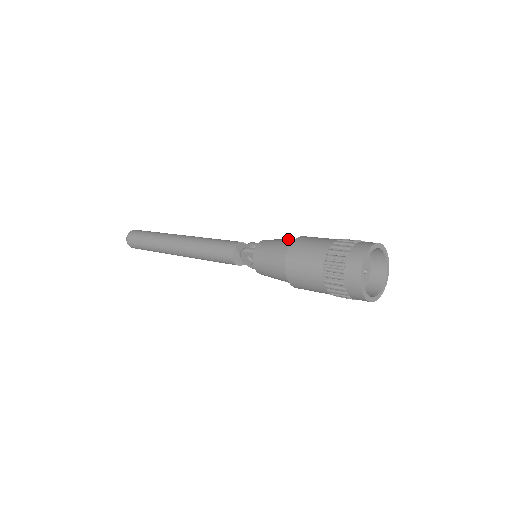
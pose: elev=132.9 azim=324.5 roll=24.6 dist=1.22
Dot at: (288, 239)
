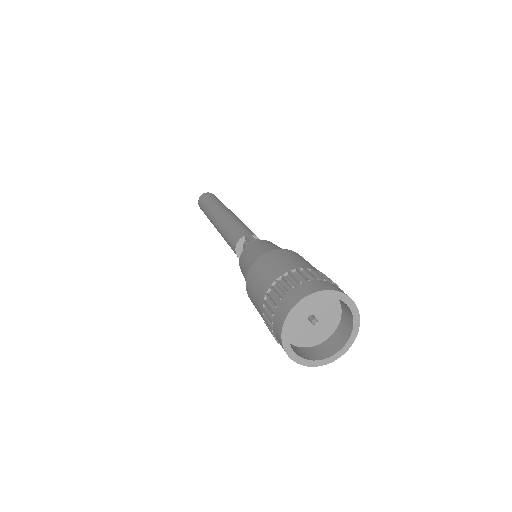
Dot at: occluded
